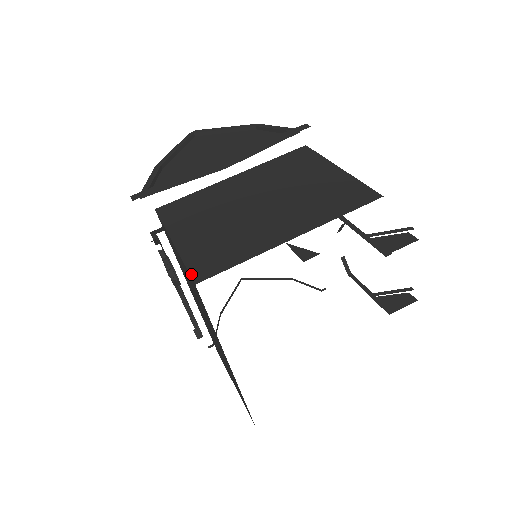
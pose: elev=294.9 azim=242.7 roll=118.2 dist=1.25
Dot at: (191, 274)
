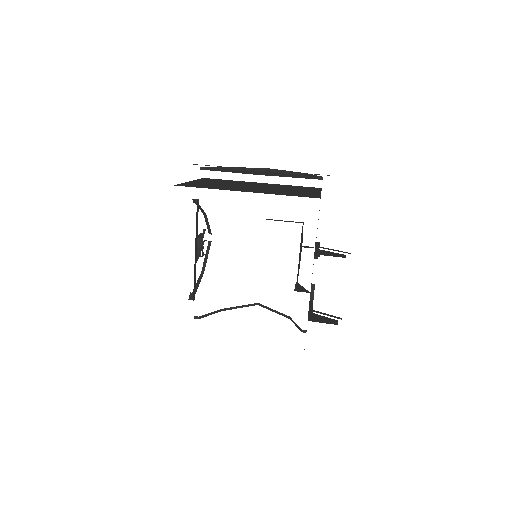
Dot at: (178, 184)
